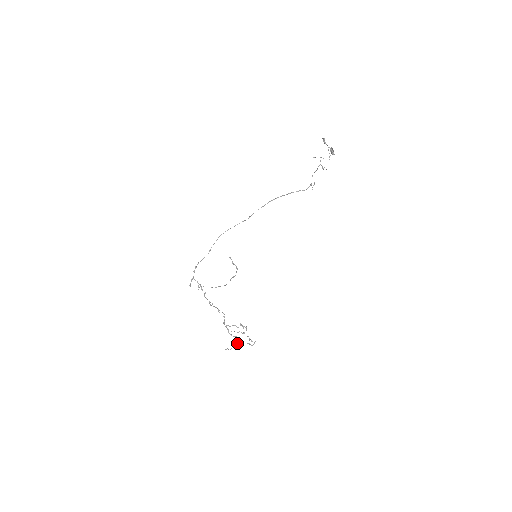
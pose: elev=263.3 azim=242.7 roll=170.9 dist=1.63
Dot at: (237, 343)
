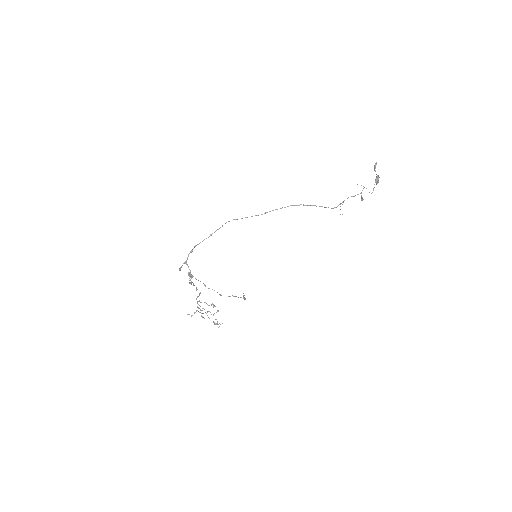
Dot at: (202, 316)
